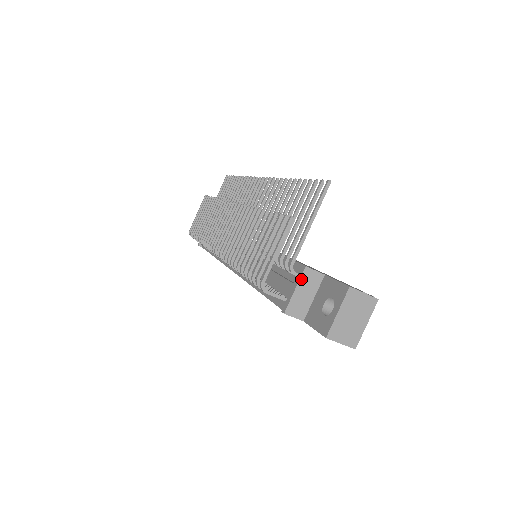
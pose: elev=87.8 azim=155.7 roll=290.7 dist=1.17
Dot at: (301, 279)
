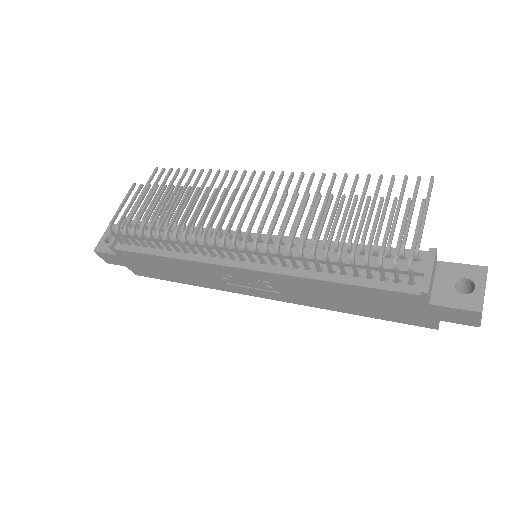
Dot at: (434, 260)
